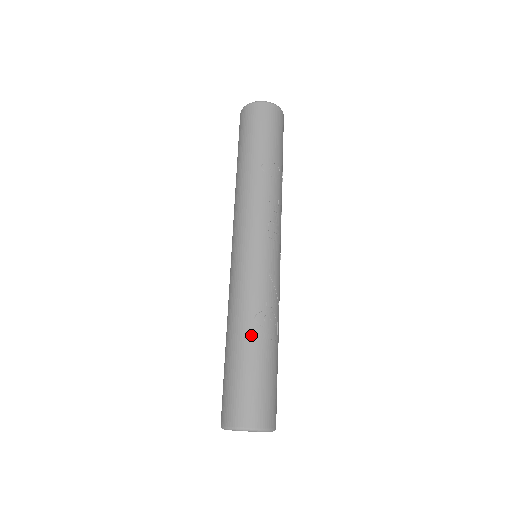
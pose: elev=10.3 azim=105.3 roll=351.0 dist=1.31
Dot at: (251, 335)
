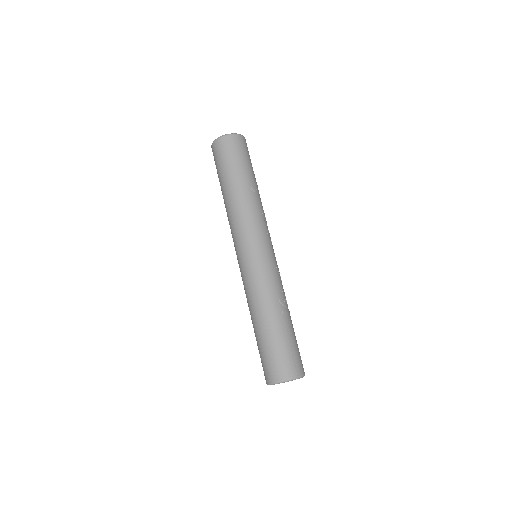
Dot at: (281, 314)
